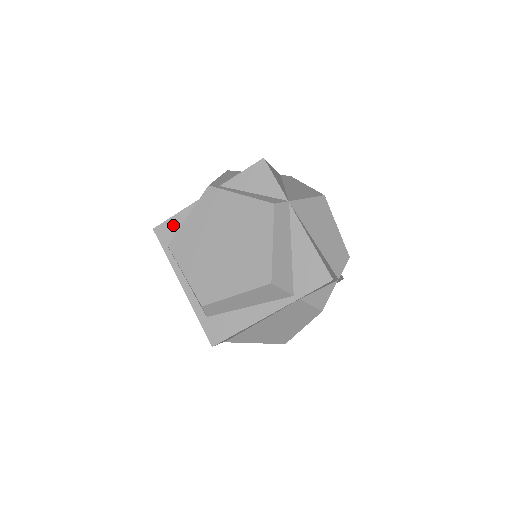
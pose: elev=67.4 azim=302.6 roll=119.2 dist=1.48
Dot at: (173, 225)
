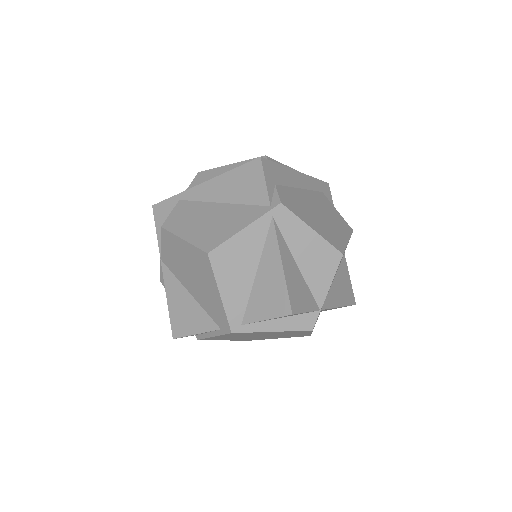
Dot at: occluded
